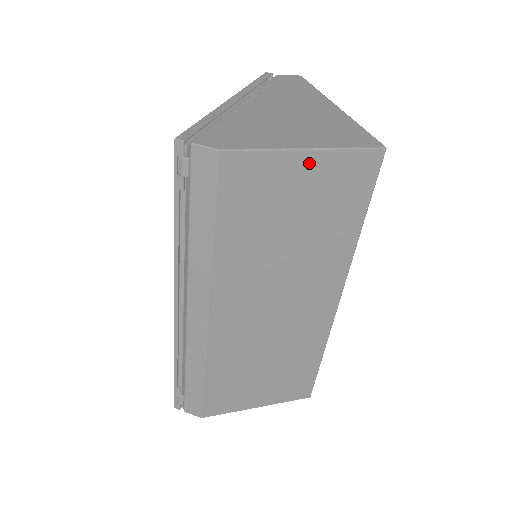
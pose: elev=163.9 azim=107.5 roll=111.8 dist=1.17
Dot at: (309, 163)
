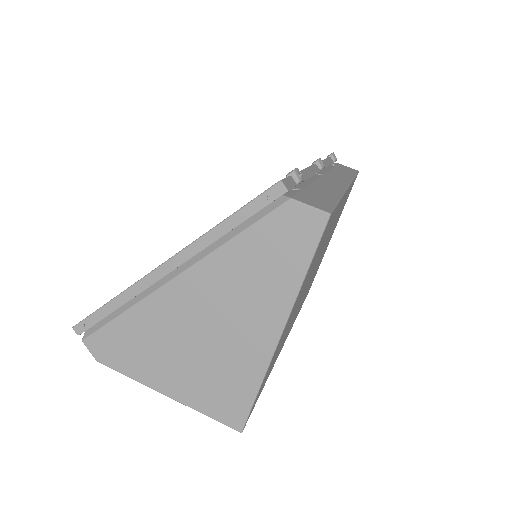
Dot at: occluded
